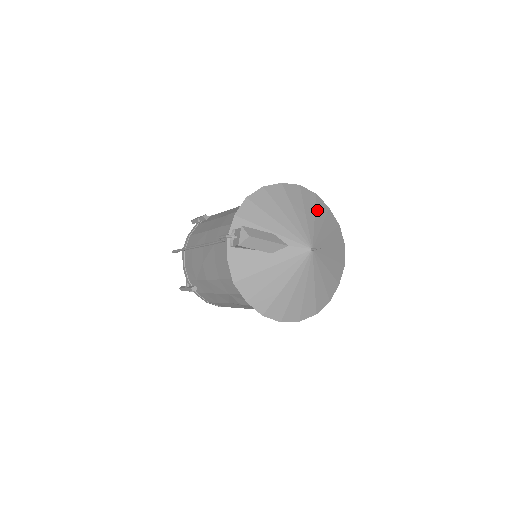
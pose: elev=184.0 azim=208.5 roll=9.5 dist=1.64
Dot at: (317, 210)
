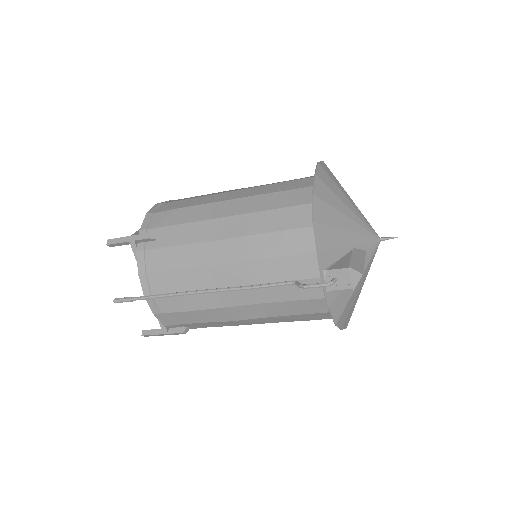
Dot at: occluded
